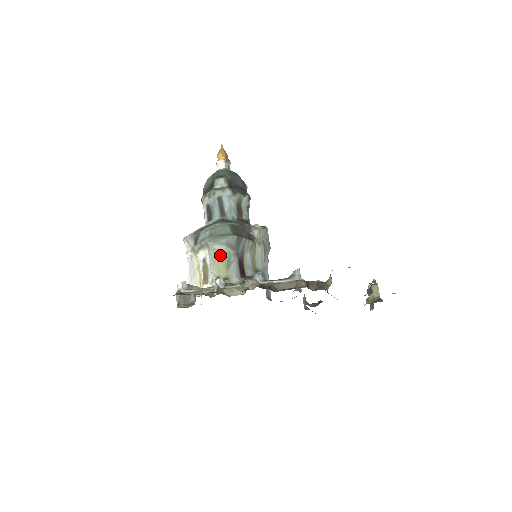
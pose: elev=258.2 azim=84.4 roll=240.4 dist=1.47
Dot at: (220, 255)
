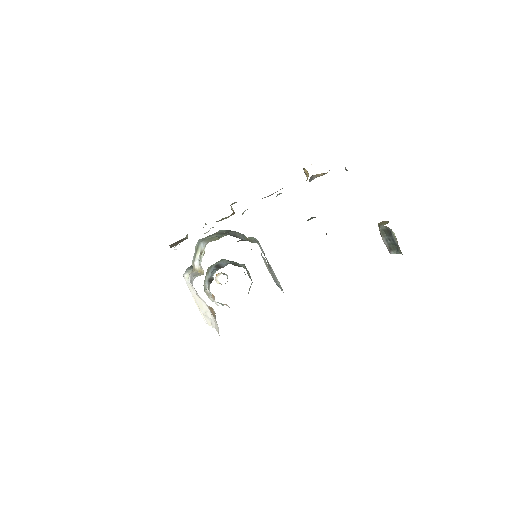
Dot at: (212, 238)
